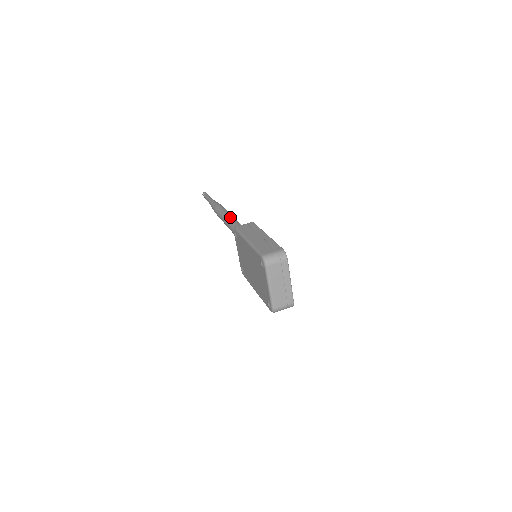
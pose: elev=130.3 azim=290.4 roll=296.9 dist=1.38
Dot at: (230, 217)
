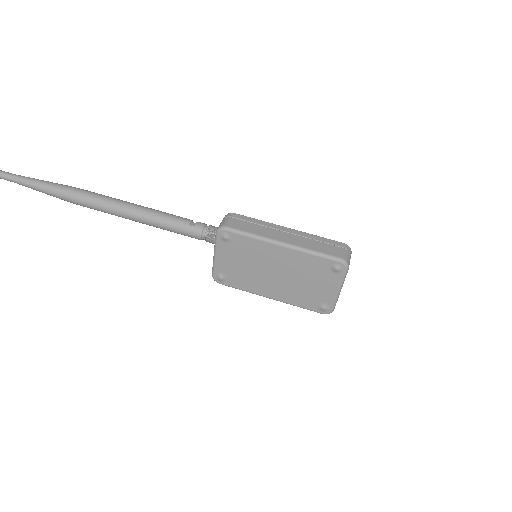
Dot at: (145, 208)
